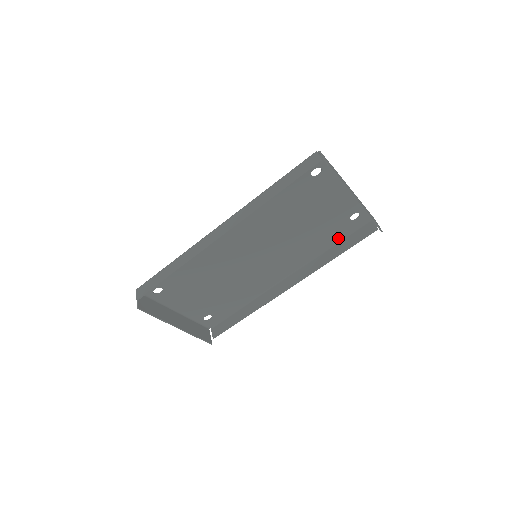
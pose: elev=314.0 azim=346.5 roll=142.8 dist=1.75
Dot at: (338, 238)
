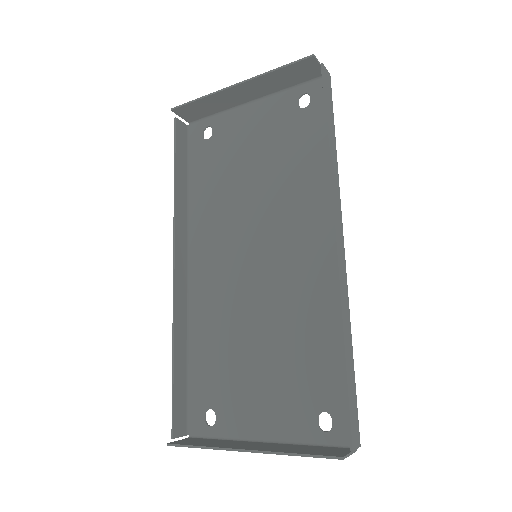
Dot at: occluded
